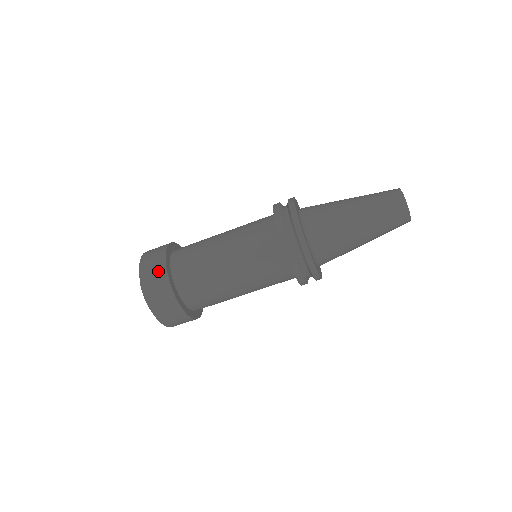
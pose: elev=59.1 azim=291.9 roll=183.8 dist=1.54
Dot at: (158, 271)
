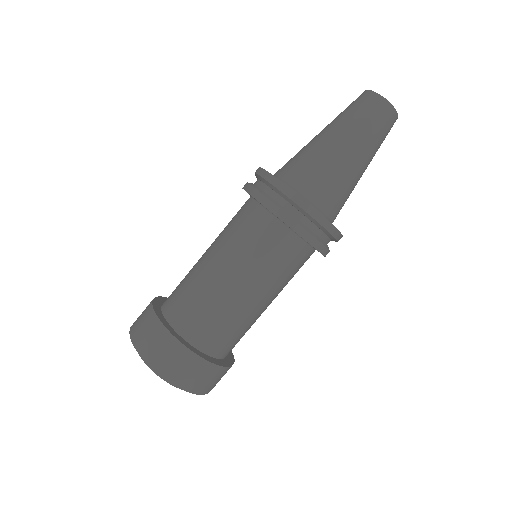
Dot at: occluded
